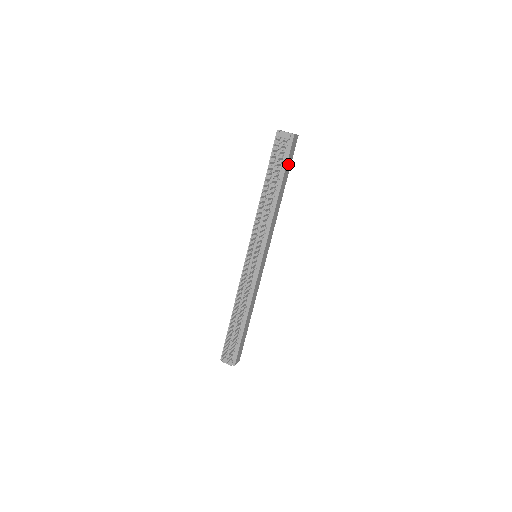
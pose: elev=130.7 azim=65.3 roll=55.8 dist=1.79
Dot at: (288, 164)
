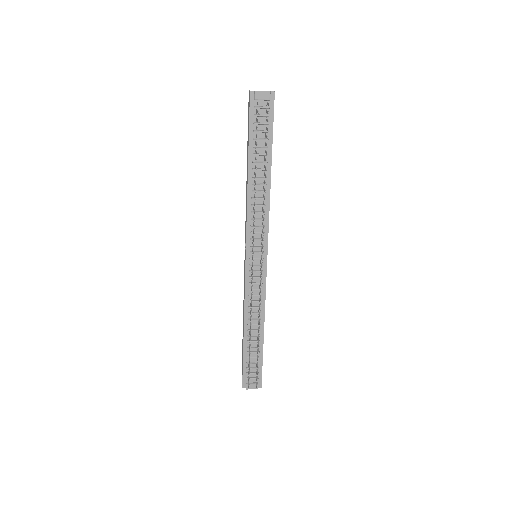
Dot at: occluded
